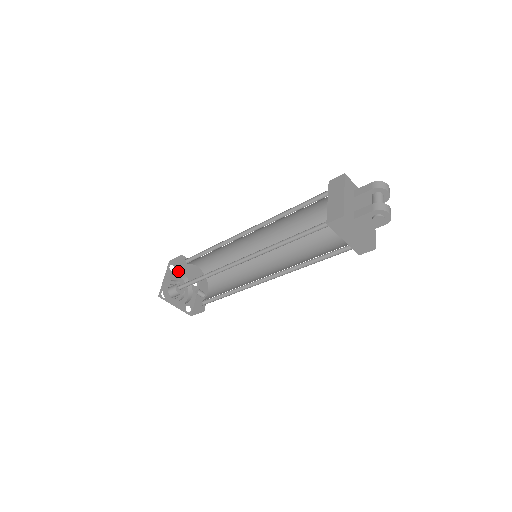
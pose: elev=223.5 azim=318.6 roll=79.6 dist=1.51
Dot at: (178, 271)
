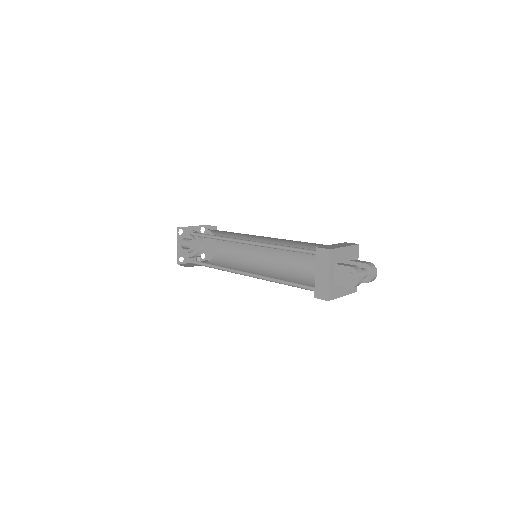
Dot at: occluded
